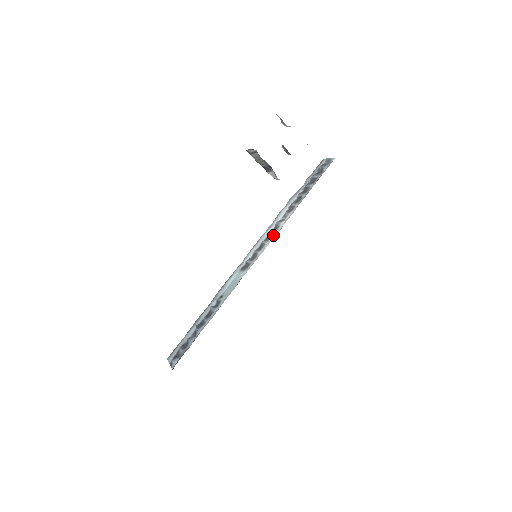
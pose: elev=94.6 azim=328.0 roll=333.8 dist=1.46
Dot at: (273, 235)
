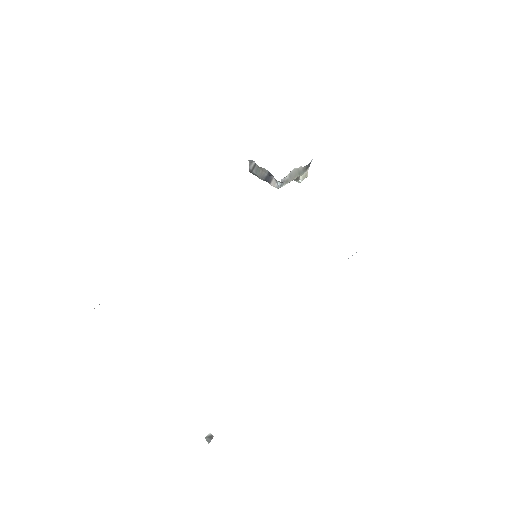
Dot at: occluded
